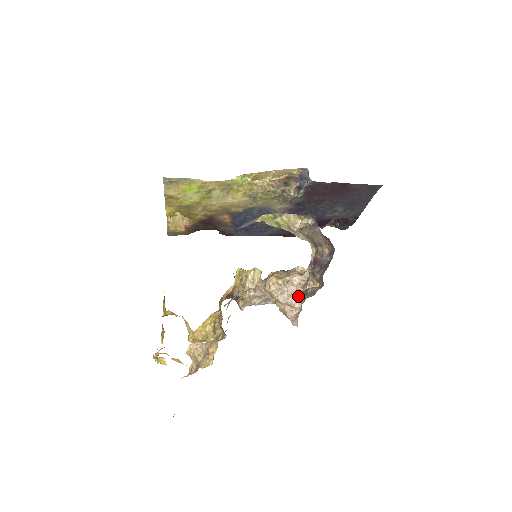
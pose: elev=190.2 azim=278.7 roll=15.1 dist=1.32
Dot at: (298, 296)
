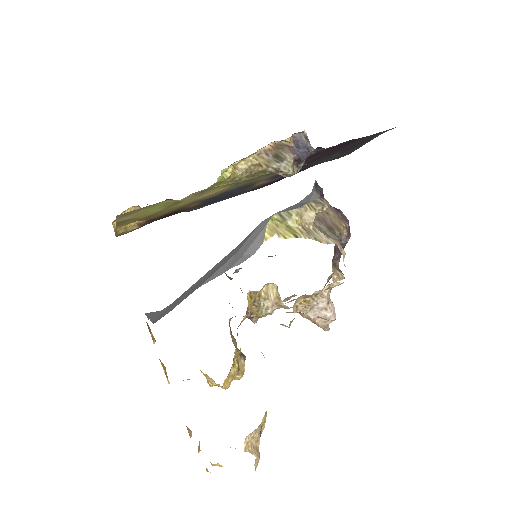
Dot at: (331, 307)
